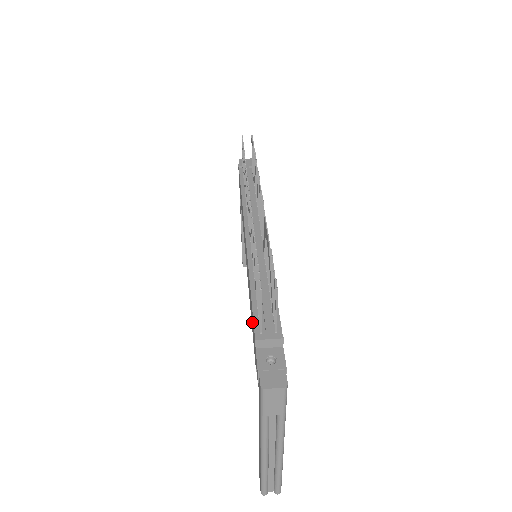
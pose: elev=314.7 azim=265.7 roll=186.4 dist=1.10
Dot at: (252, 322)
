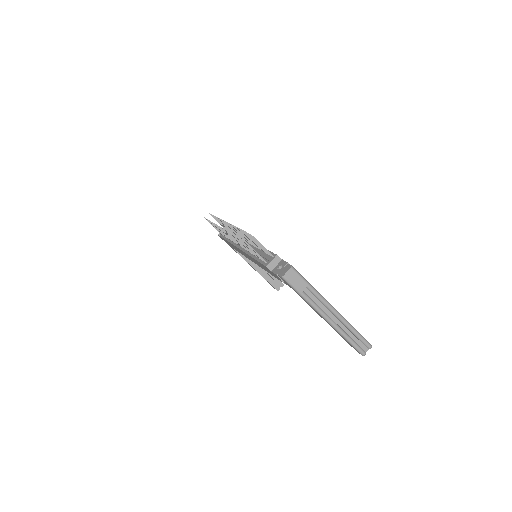
Dot at: (267, 270)
